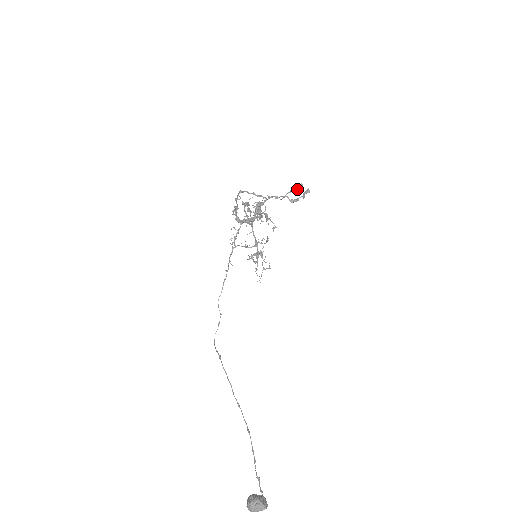
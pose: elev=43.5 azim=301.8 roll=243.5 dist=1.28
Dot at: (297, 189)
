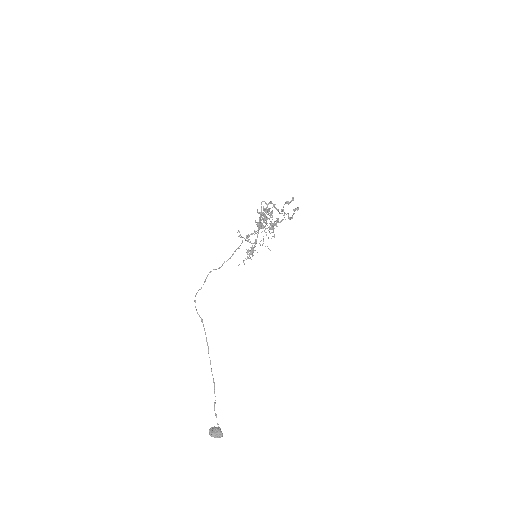
Dot at: (290, 202)
